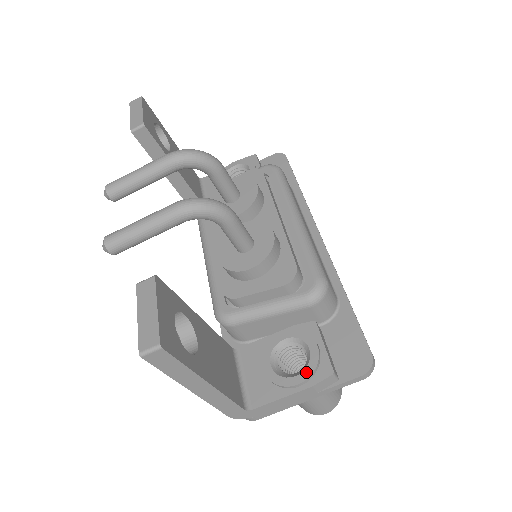
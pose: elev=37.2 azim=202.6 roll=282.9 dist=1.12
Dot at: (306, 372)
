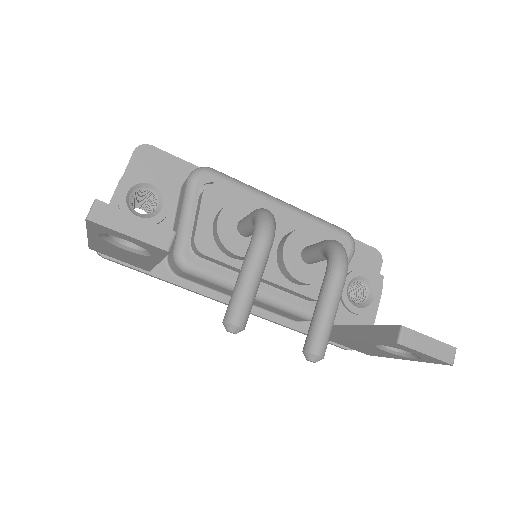
Dot at: (376, 290)
